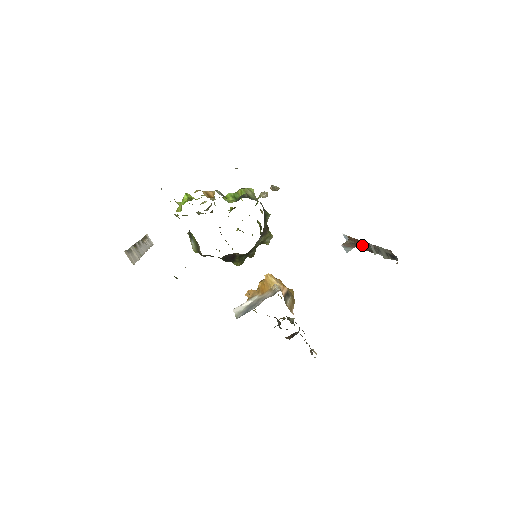
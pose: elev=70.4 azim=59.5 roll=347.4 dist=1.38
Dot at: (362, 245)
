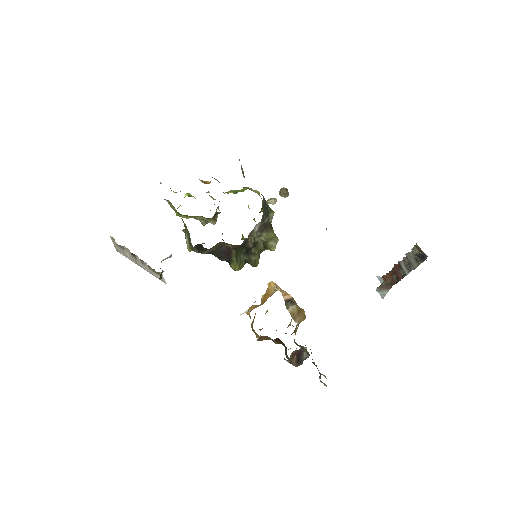
Dot at: (396, 277)
